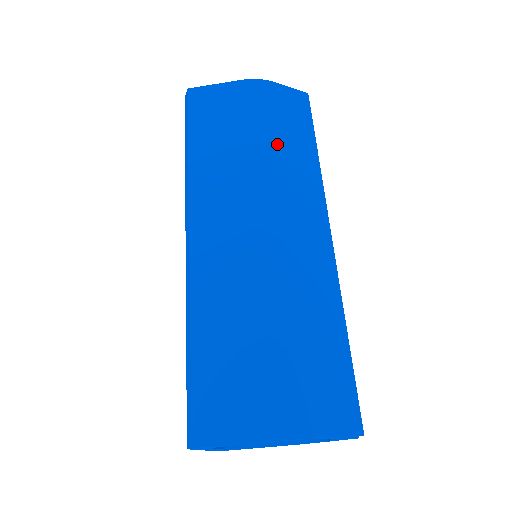
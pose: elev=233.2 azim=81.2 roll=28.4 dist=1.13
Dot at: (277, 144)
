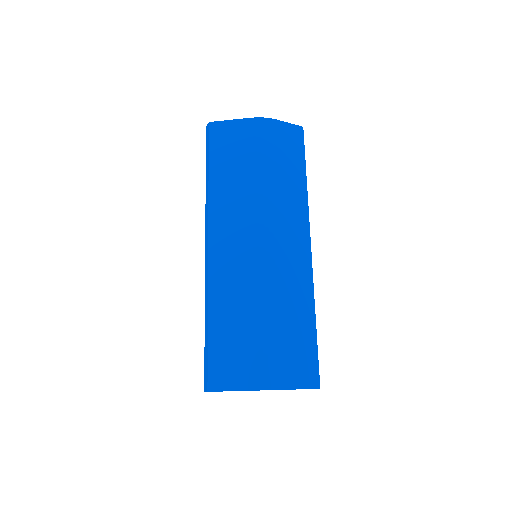
Dot at: (275, 175)
